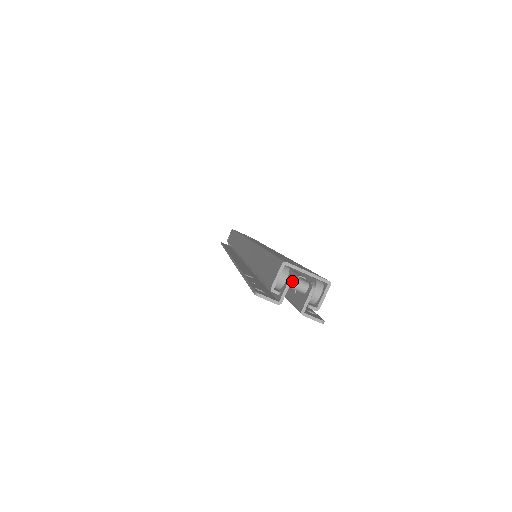
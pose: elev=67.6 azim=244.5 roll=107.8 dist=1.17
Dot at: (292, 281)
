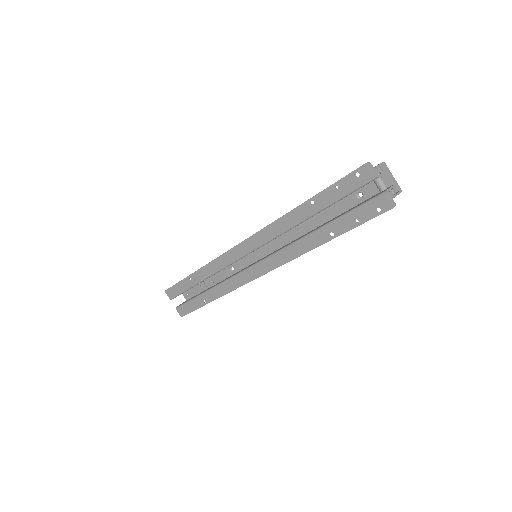
Dot at: (381, 177)
